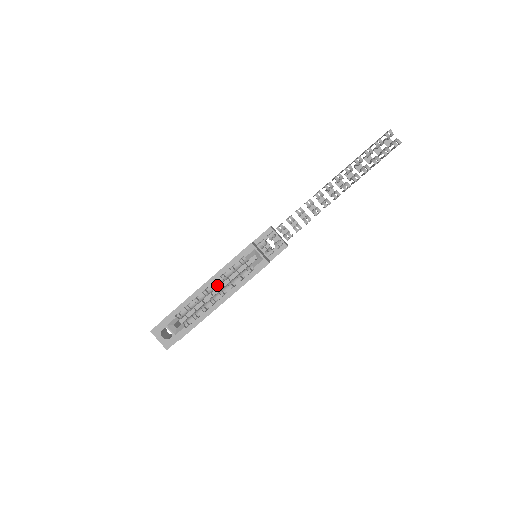
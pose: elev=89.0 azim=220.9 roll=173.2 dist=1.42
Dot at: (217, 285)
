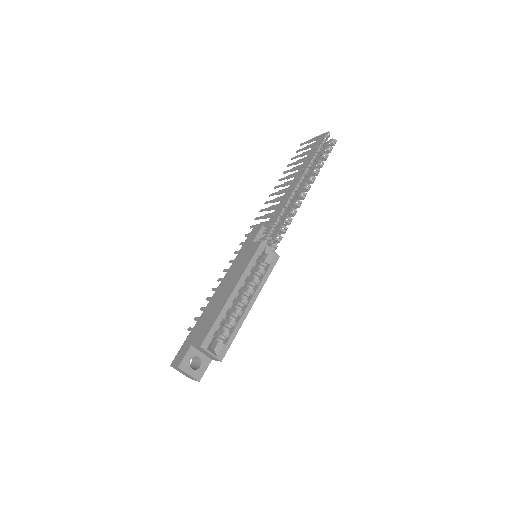
Dot at: occluded
